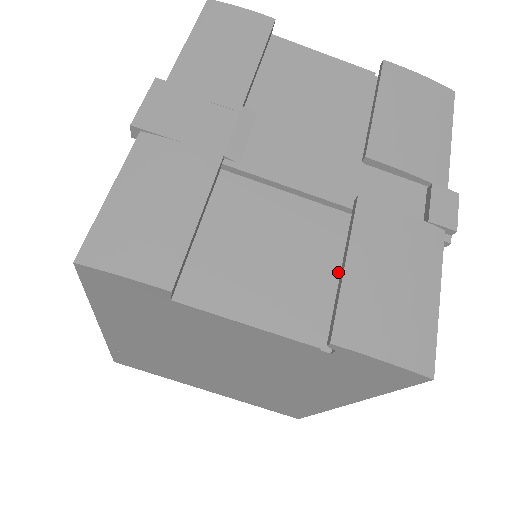
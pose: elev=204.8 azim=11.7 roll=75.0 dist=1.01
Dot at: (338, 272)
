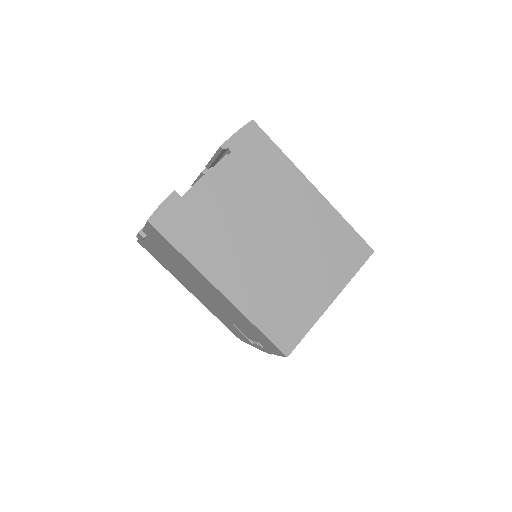
Dot at: occluded
